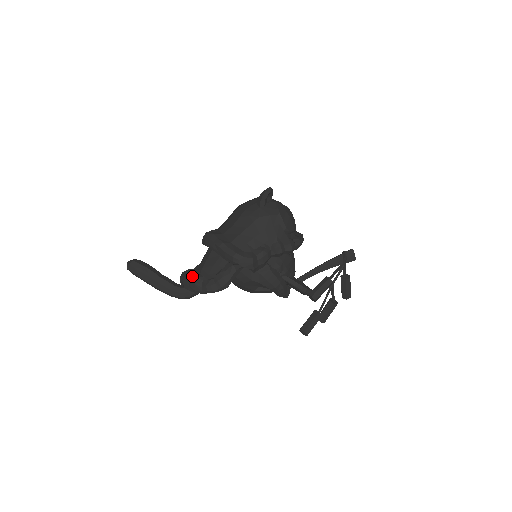
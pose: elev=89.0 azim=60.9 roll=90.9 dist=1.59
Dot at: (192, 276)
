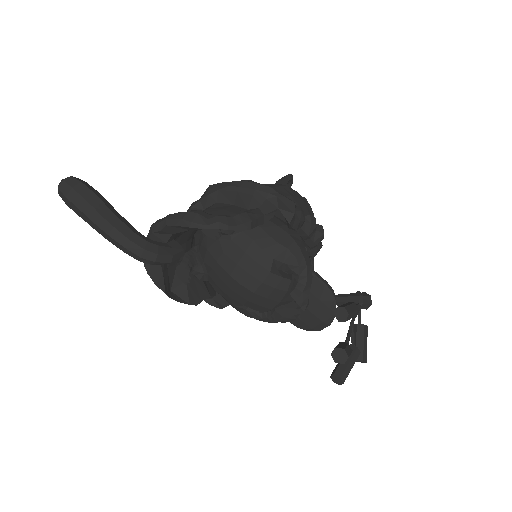
Dot at: occluded
